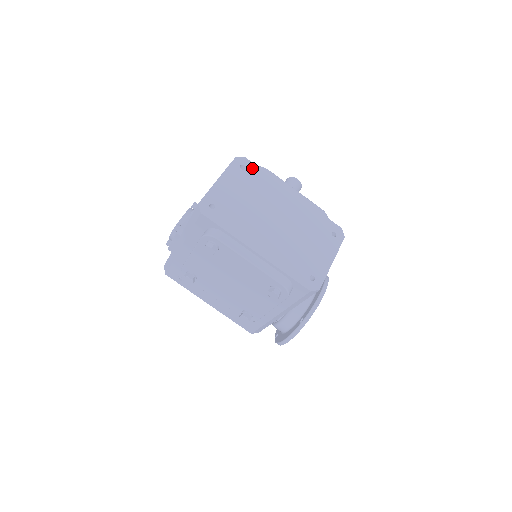
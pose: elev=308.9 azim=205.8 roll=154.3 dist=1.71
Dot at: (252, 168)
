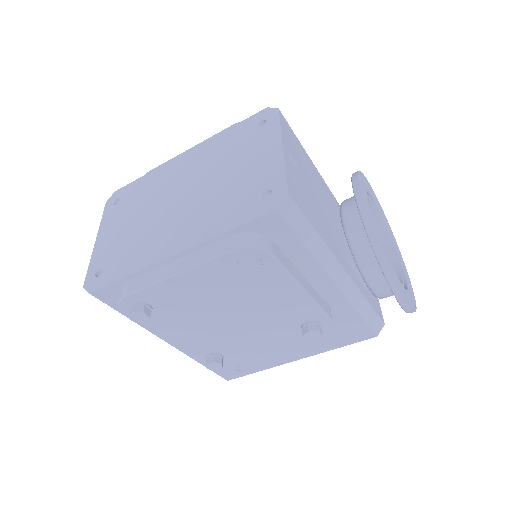
Dot at: (127, 190)
